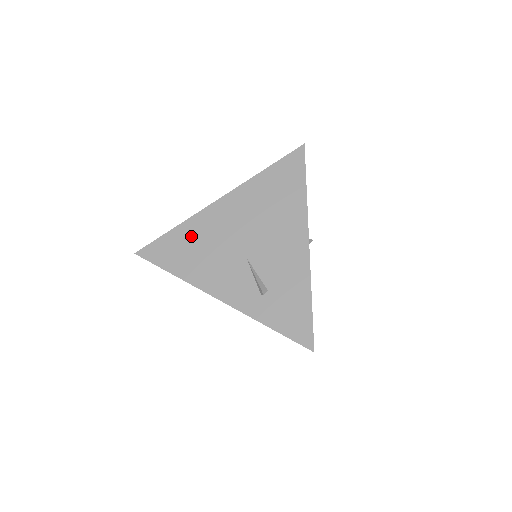
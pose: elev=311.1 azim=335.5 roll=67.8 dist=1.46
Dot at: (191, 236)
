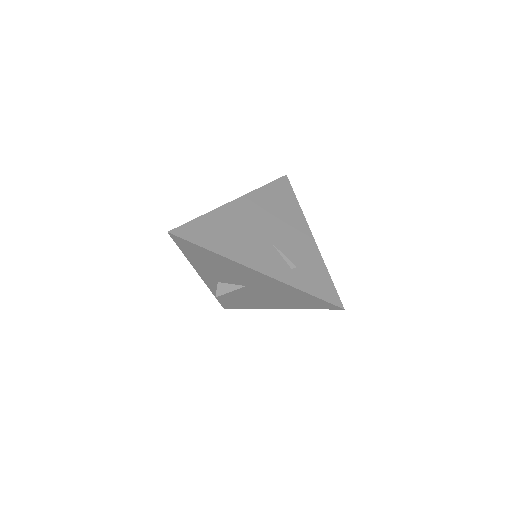
Dot at: (219, 223)
